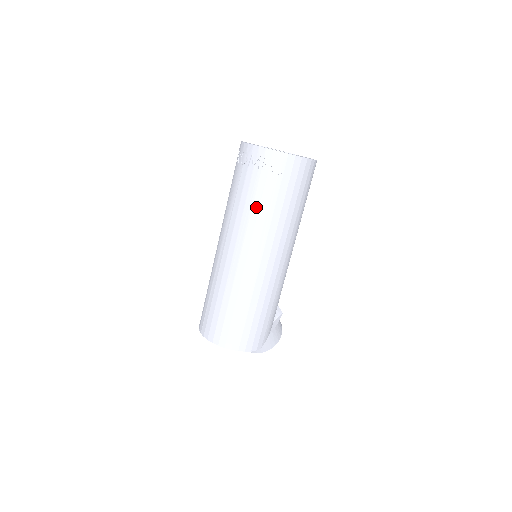
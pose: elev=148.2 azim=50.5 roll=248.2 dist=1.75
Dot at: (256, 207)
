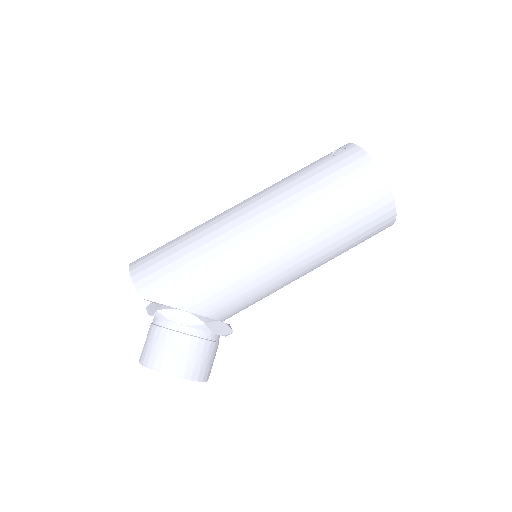
Dot at: (291, 175)
